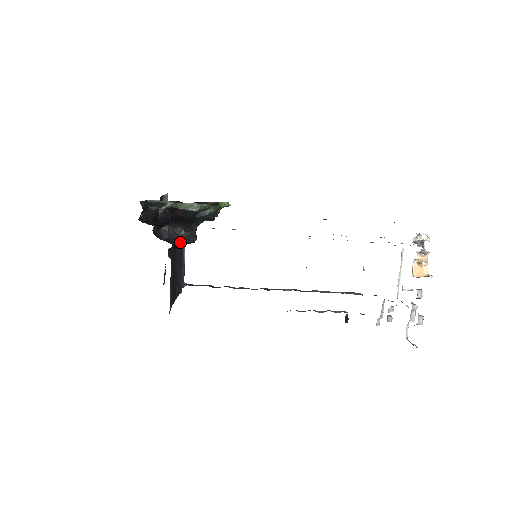
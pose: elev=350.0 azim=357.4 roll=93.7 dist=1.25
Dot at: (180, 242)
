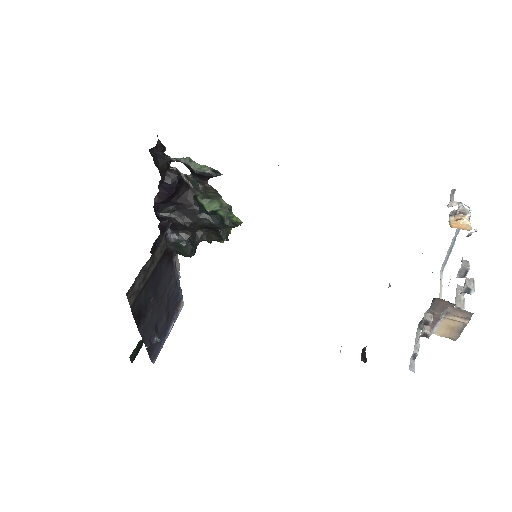
Dot at: (176, 238)
